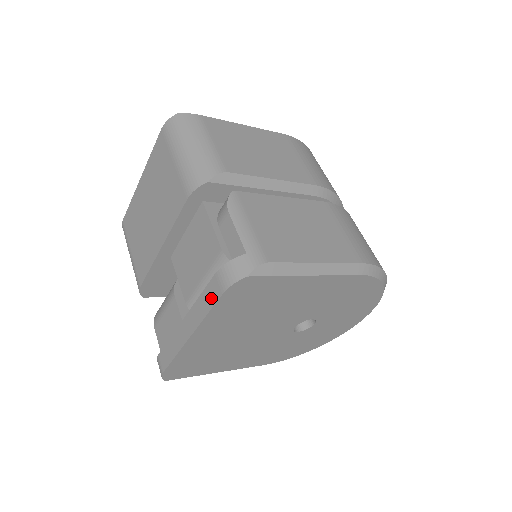
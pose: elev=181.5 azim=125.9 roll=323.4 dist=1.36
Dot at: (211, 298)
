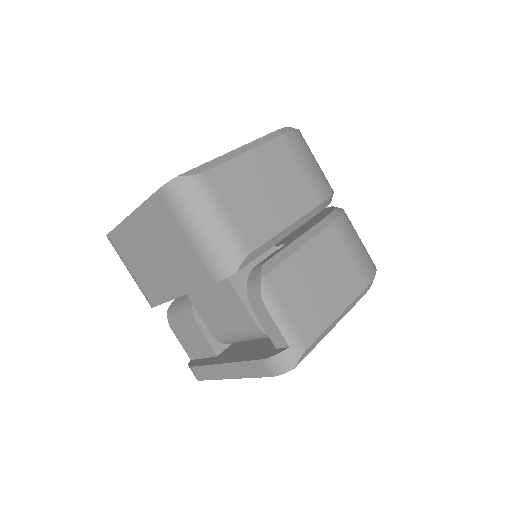
Dot at: (257, 372)
